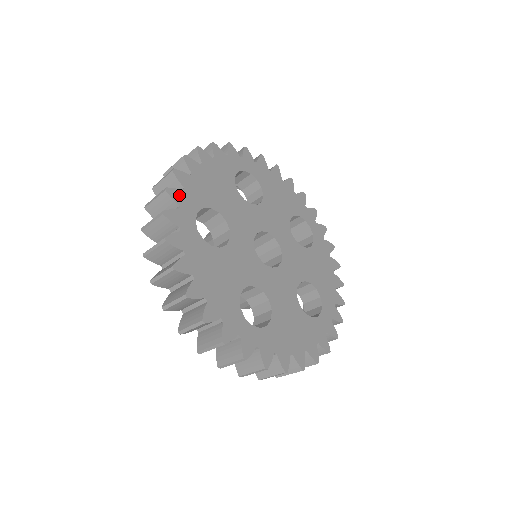
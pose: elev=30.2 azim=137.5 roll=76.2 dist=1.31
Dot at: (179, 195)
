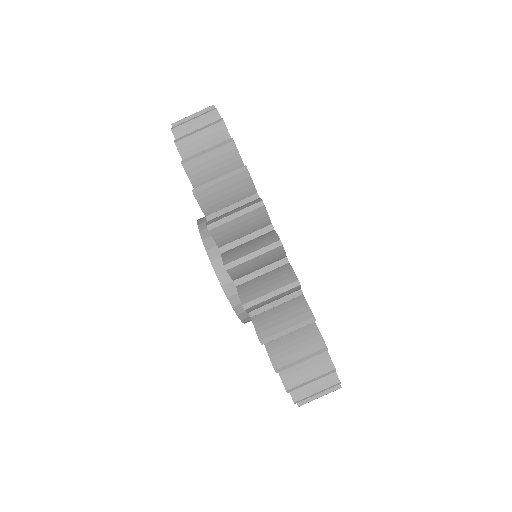
Dot at: occluded
